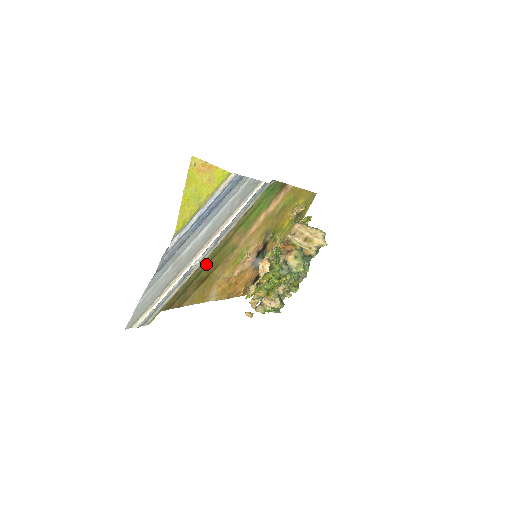
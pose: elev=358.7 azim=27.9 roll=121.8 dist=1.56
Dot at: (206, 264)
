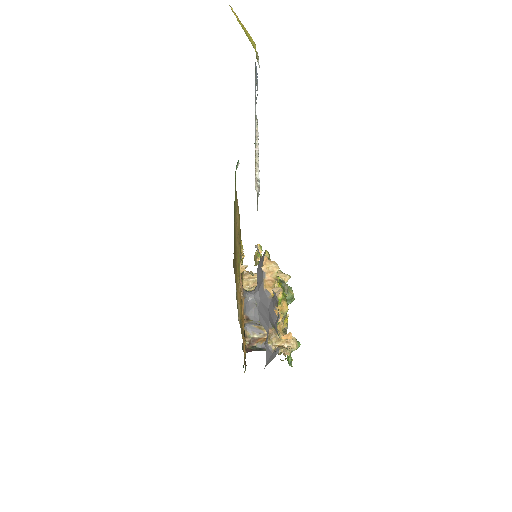
Dot at: occluded
